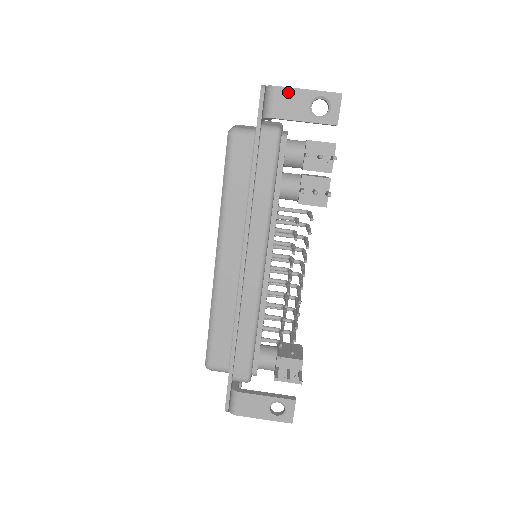
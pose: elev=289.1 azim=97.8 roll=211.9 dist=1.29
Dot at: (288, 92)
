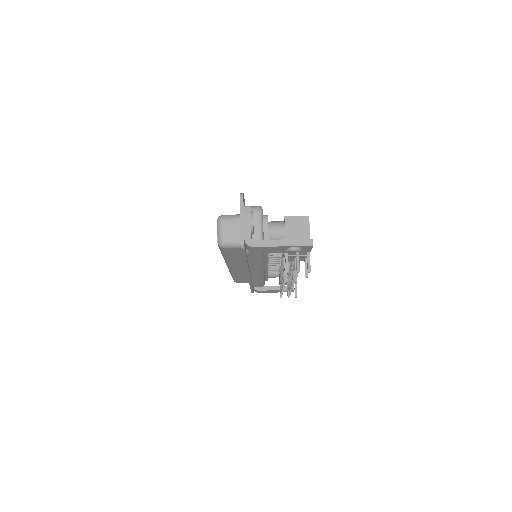
Dot at: (265, 248)
